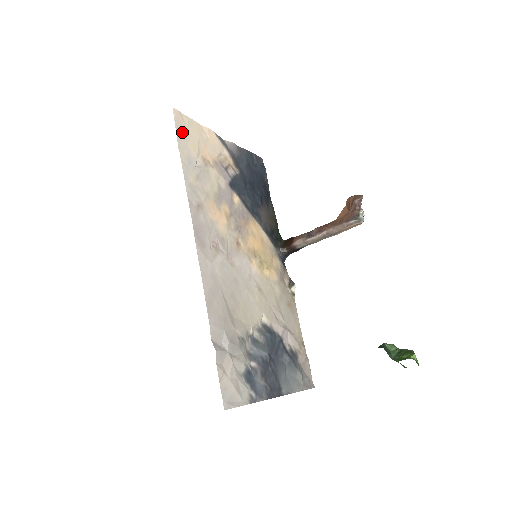
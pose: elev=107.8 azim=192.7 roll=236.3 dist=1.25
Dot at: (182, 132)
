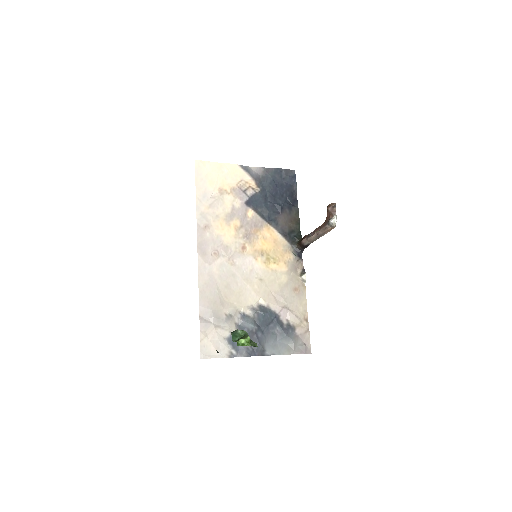
Dot at: (202, 175)
